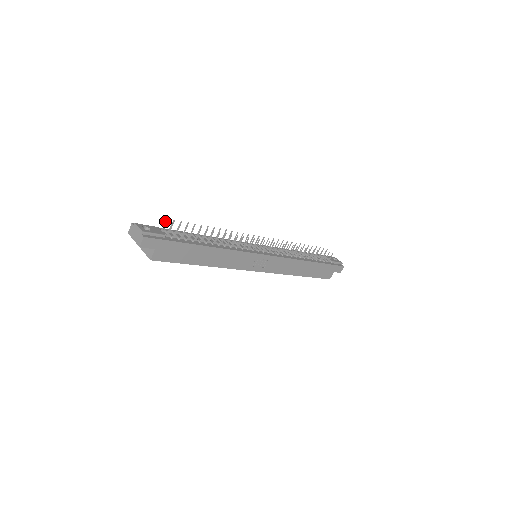
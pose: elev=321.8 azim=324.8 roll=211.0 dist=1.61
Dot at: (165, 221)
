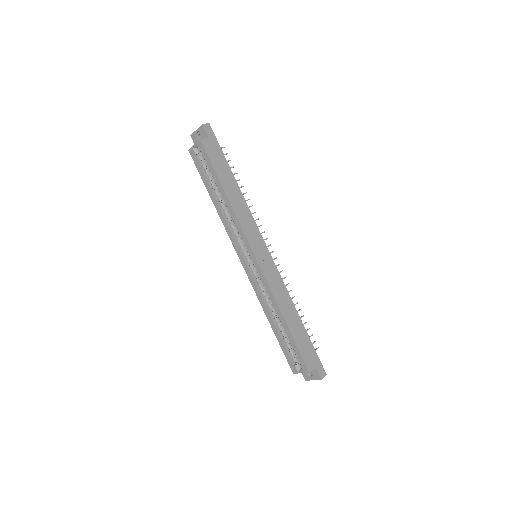
Dot at: occluded
